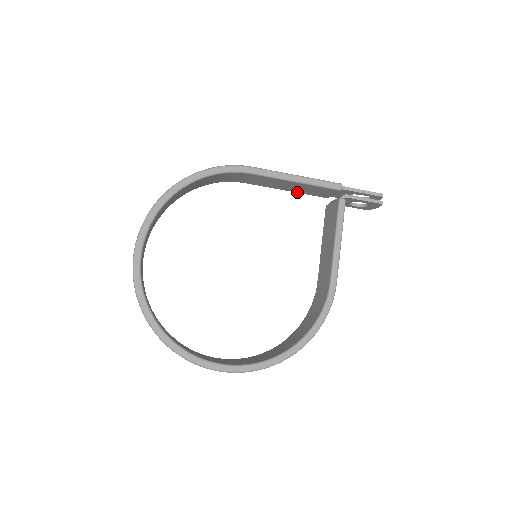
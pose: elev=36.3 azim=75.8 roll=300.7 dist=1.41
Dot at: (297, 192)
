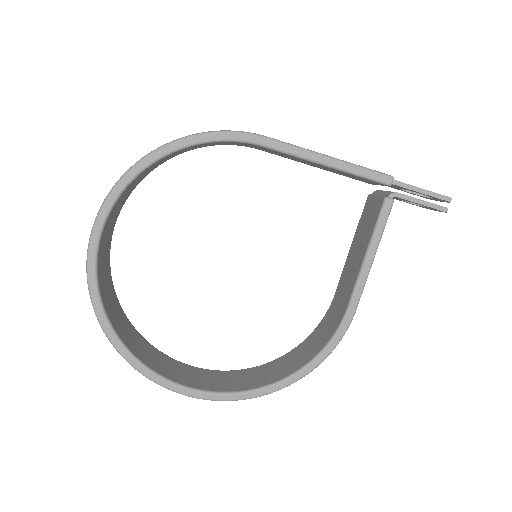
Dot at: (331, 171)
